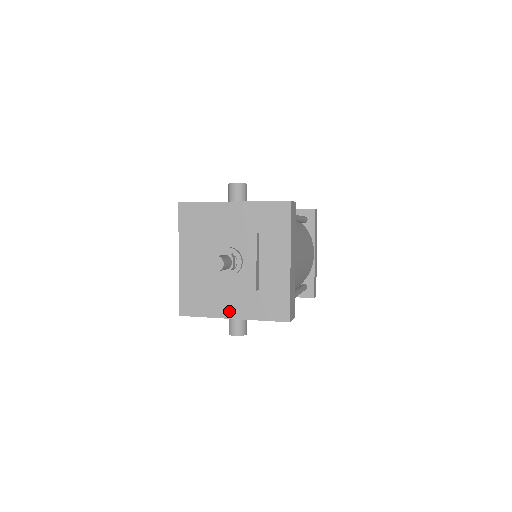
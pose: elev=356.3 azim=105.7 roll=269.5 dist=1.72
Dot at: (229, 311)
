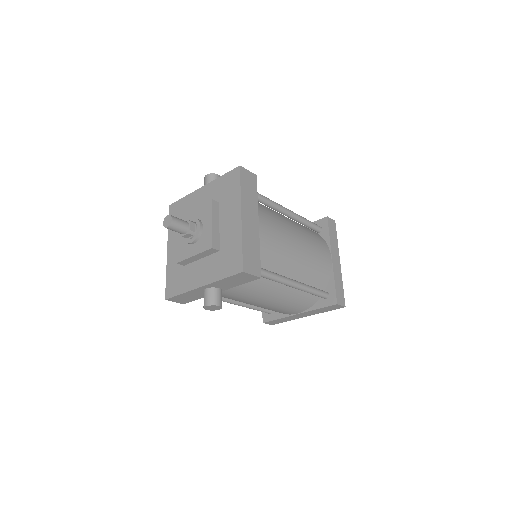
Dot at: (198, 281)
